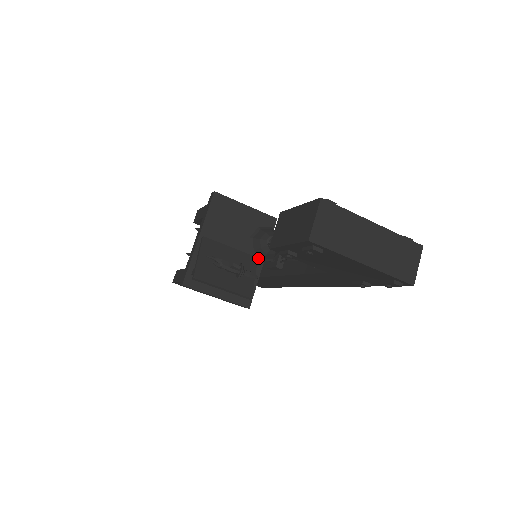
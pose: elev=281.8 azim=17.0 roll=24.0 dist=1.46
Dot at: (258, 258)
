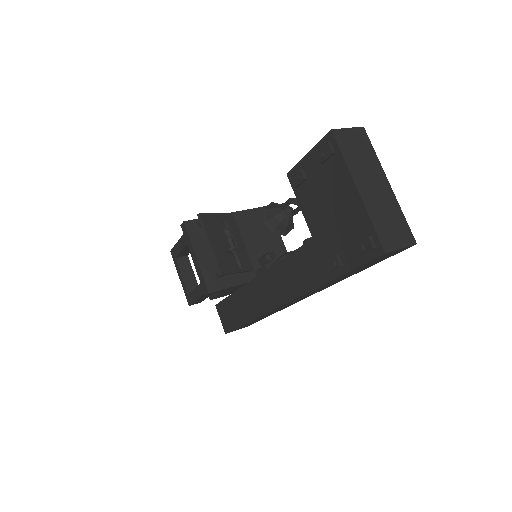
Dot at: (264, 218)
